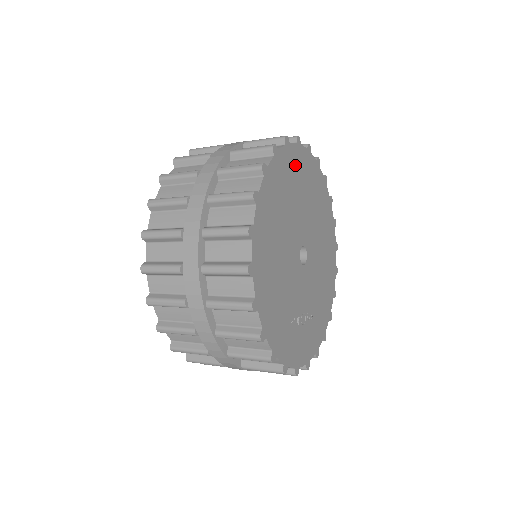
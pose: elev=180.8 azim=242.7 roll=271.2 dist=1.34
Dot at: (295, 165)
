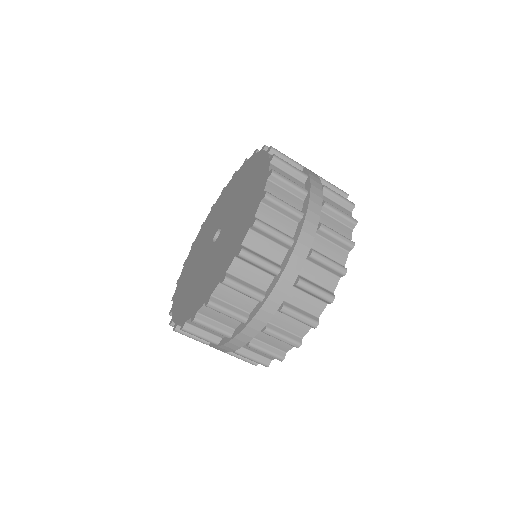
Dot at: occluded
